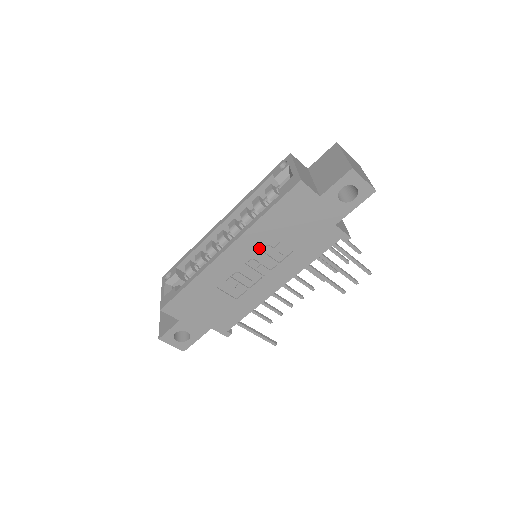
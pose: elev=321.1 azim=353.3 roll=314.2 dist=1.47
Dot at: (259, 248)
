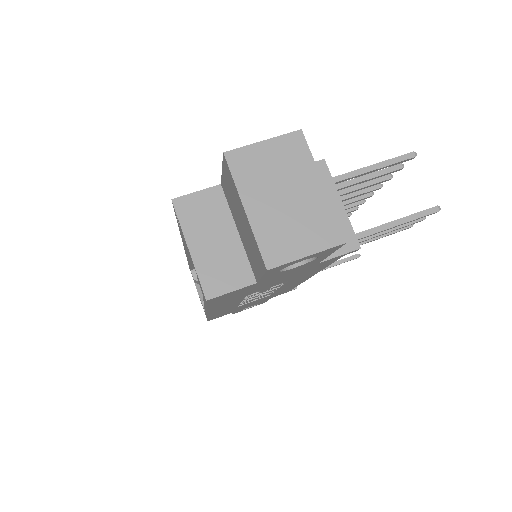
Dot at: (242, 299)
